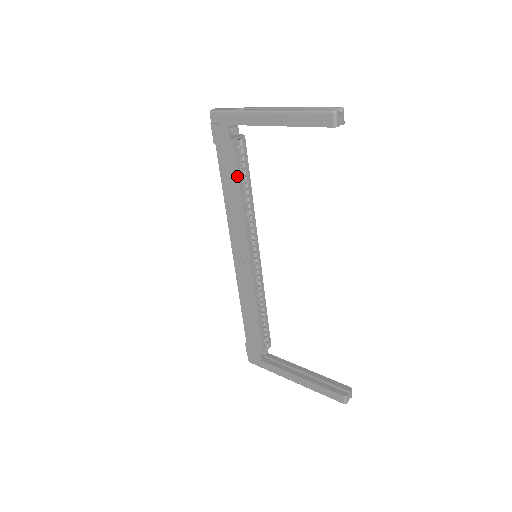
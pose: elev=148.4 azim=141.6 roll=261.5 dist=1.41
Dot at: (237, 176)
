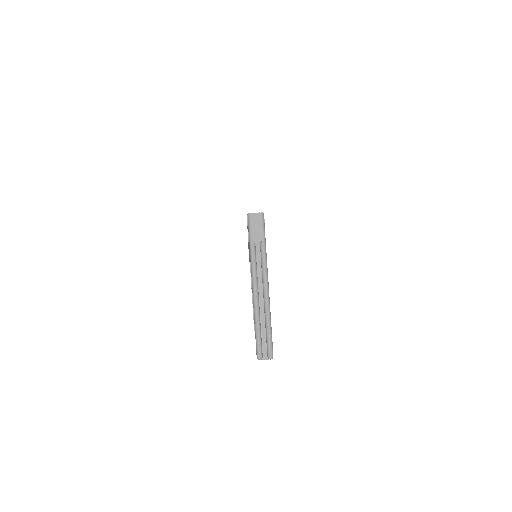
Dot at: occluded
